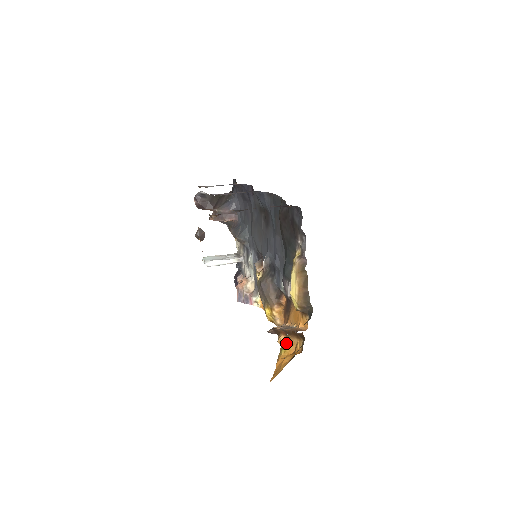
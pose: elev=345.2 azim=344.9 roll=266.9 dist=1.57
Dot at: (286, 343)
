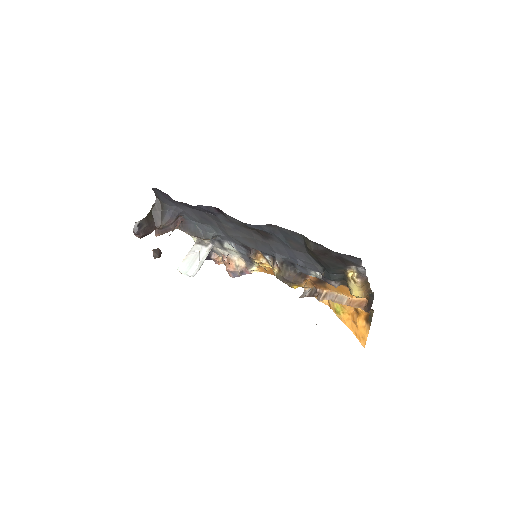
Dot at: (337, 305)
